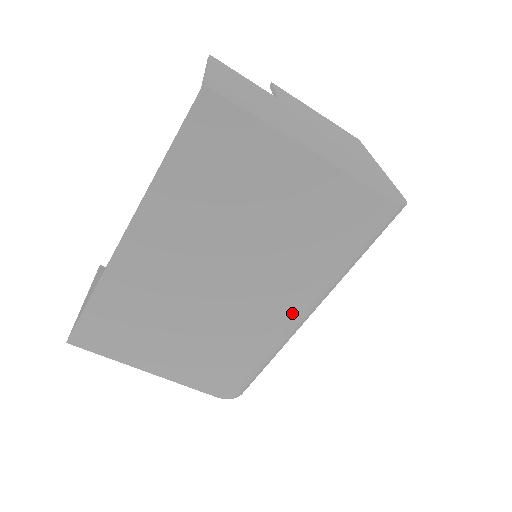
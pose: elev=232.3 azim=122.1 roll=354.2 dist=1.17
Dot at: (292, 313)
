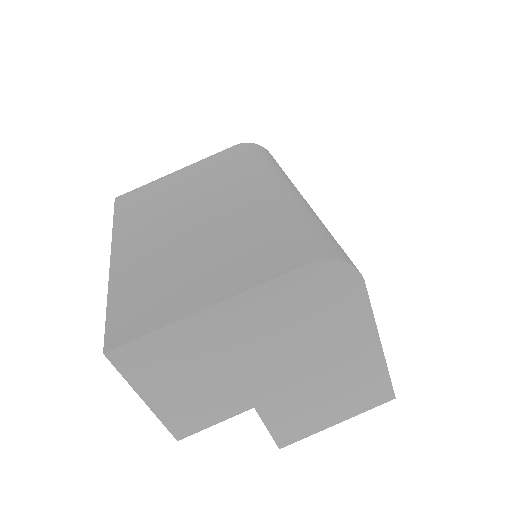
Dot at: (266, 189)
